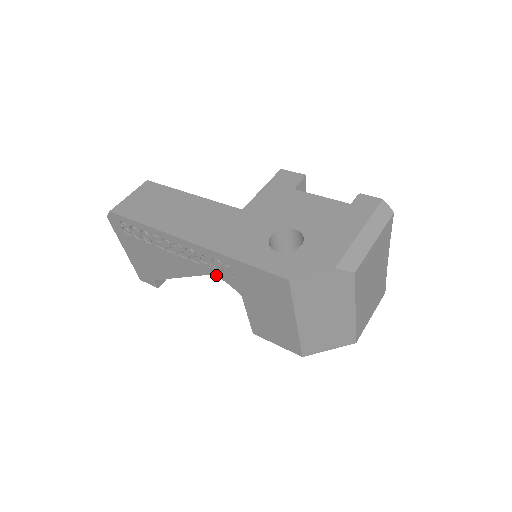
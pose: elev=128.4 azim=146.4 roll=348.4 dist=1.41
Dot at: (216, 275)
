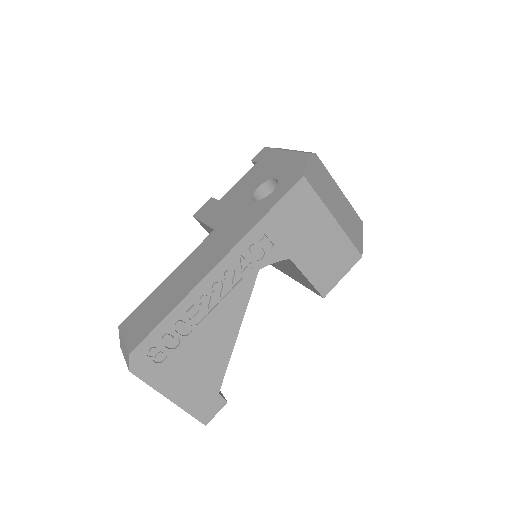
Dot at: (261, 268)
